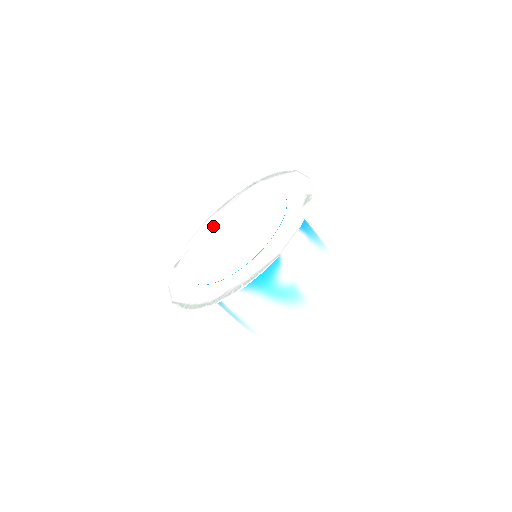
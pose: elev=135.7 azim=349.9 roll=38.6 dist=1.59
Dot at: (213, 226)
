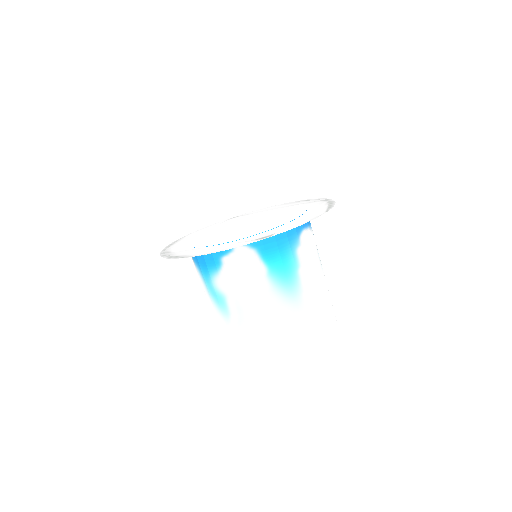
Dot at: (273, 210)
